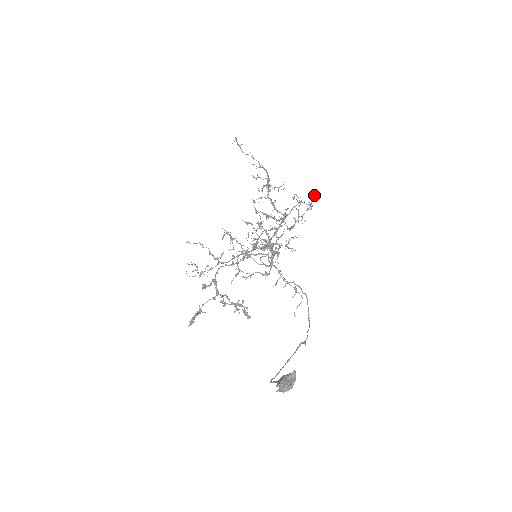
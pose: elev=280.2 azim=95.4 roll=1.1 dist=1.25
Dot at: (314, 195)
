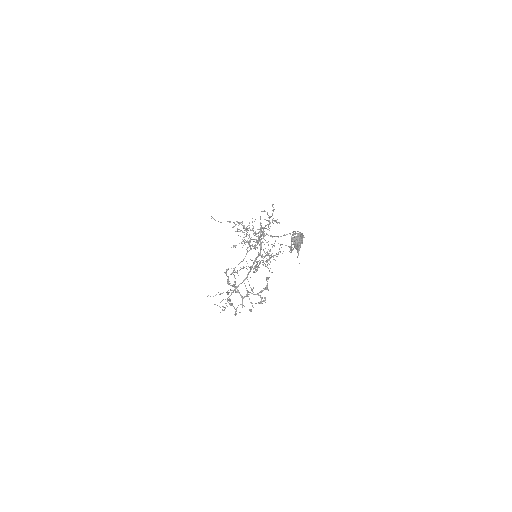
Dot at: (273, 204)
